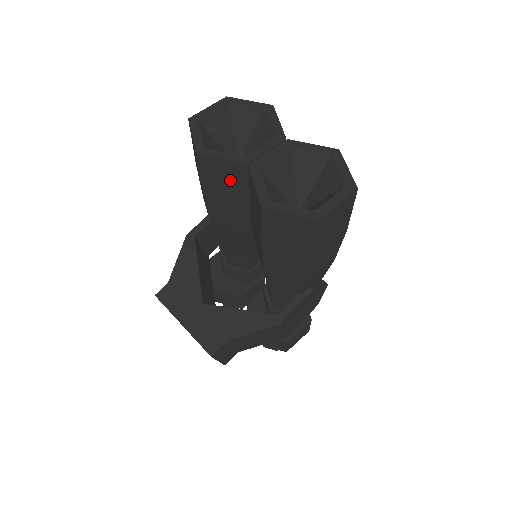
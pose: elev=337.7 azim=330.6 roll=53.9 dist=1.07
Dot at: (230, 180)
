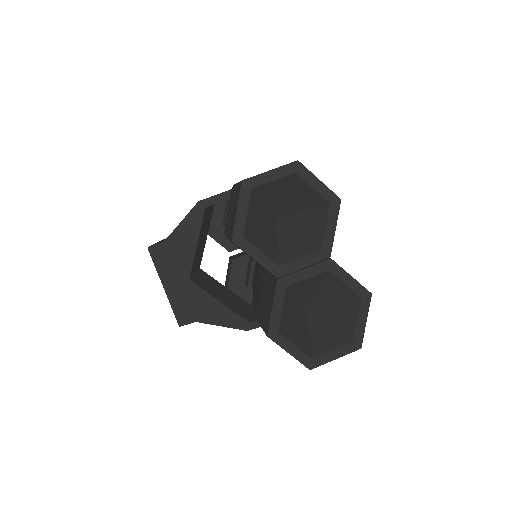
Dot at: occluded
